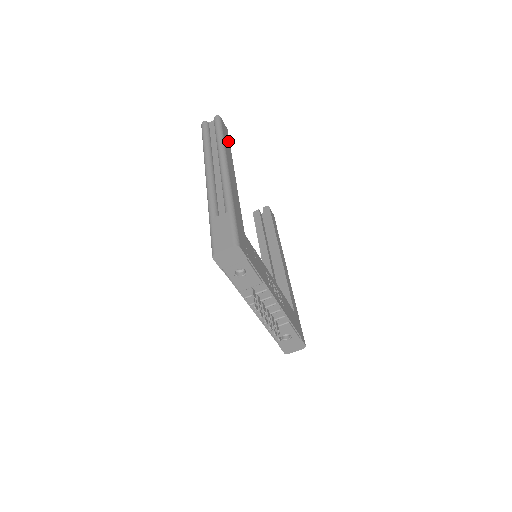
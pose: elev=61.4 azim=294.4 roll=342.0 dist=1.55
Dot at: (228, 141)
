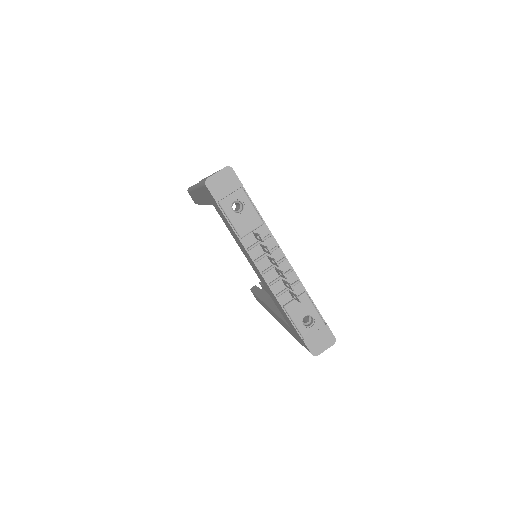
Dot at: occluded
